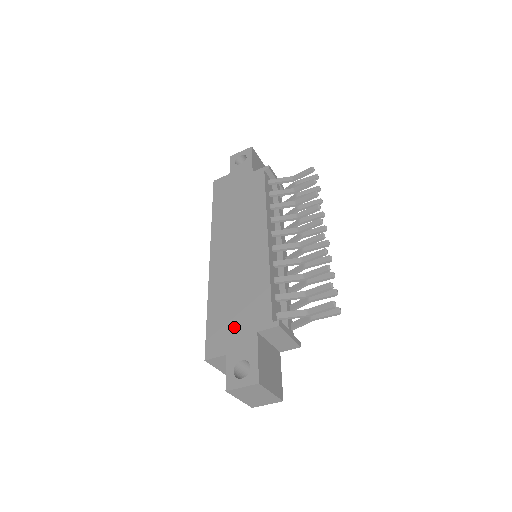
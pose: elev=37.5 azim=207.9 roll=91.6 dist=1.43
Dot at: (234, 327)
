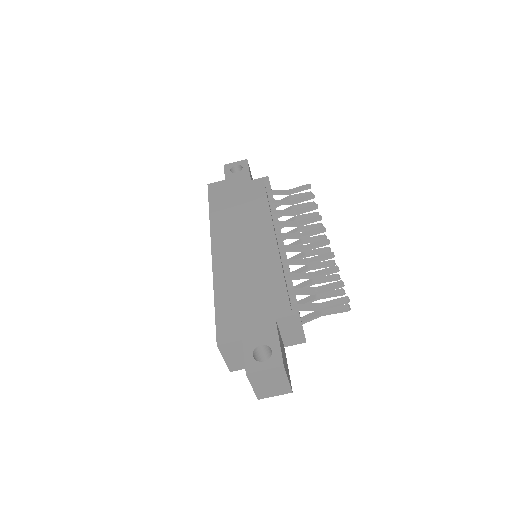
Dot at: (248, 314)
